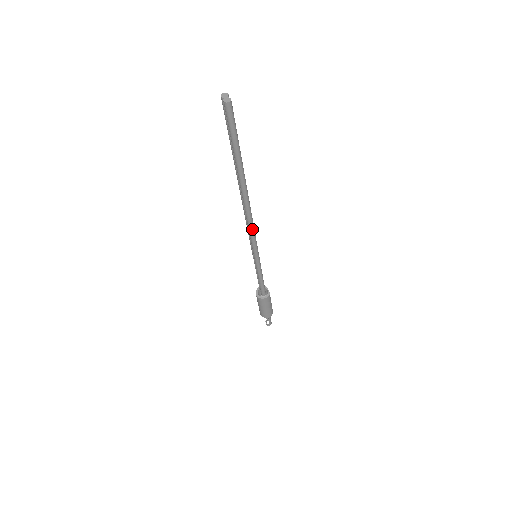
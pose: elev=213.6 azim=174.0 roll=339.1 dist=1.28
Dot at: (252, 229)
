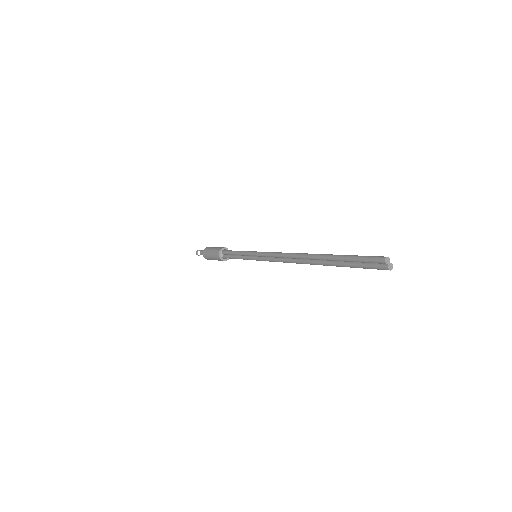
Dot at: (284, 262)
